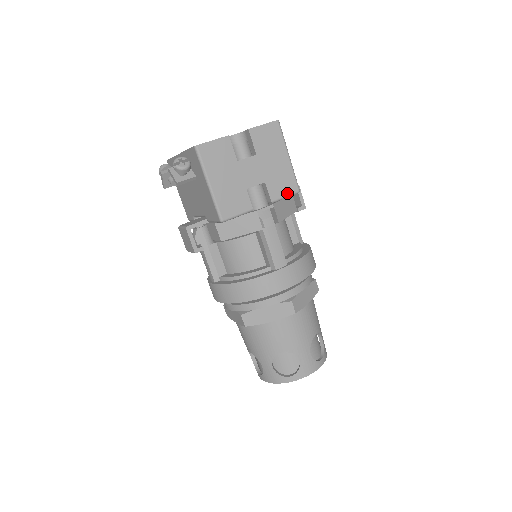
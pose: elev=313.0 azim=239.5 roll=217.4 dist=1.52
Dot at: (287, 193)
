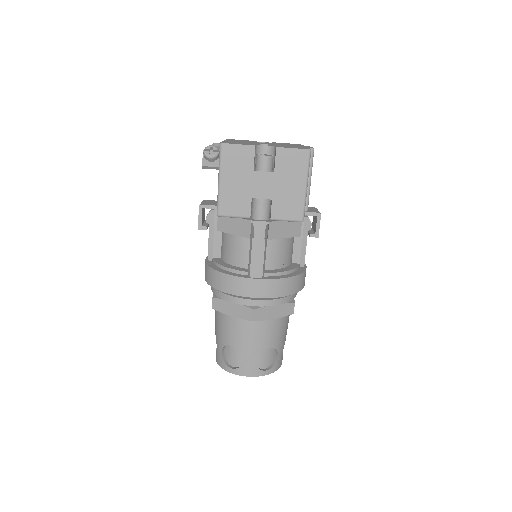
Dot at: (289, 218)
